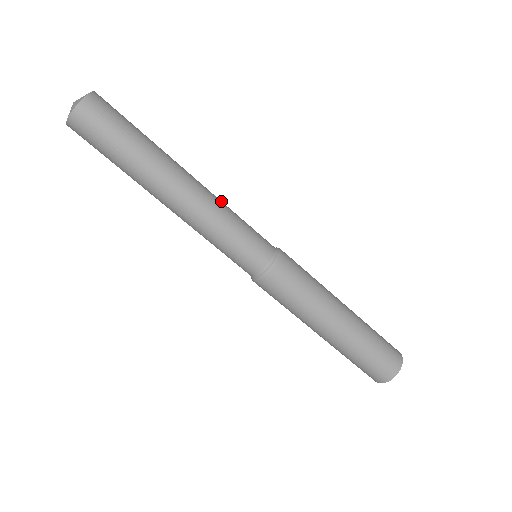
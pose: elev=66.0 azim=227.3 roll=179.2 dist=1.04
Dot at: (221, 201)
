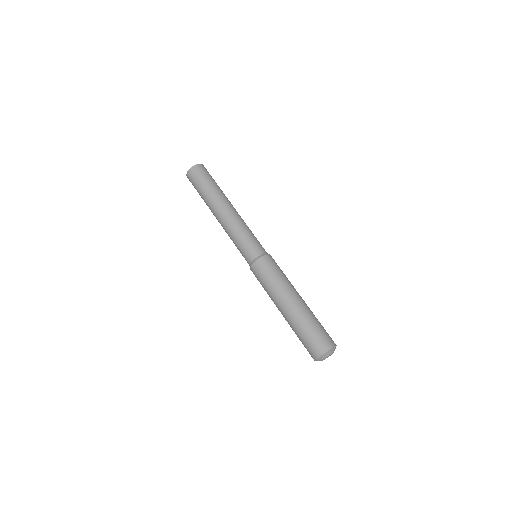
Dot at: occluded
